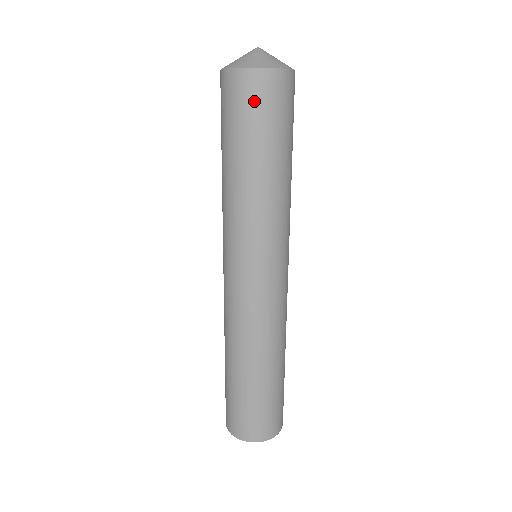
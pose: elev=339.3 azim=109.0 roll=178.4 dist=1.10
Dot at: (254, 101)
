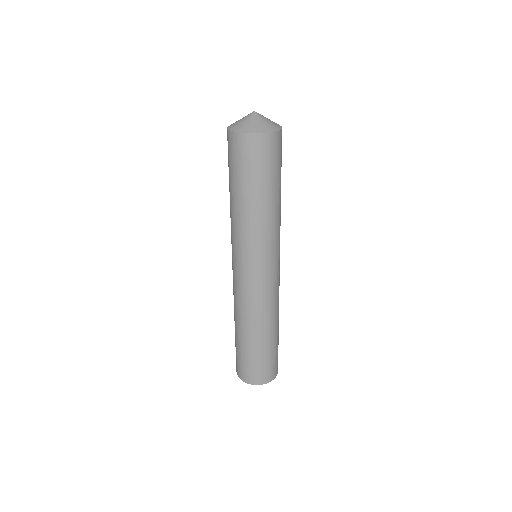
Dot at: (261, 155)
